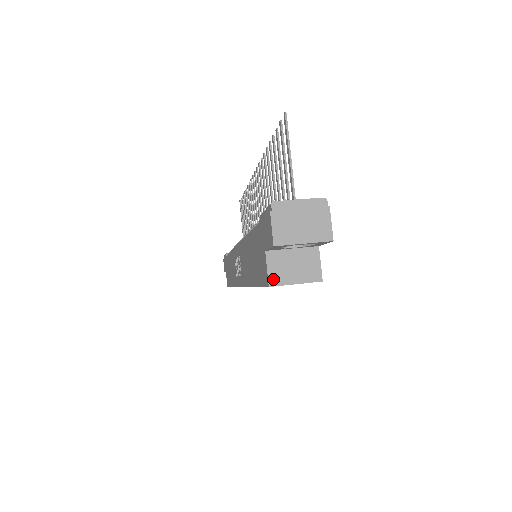
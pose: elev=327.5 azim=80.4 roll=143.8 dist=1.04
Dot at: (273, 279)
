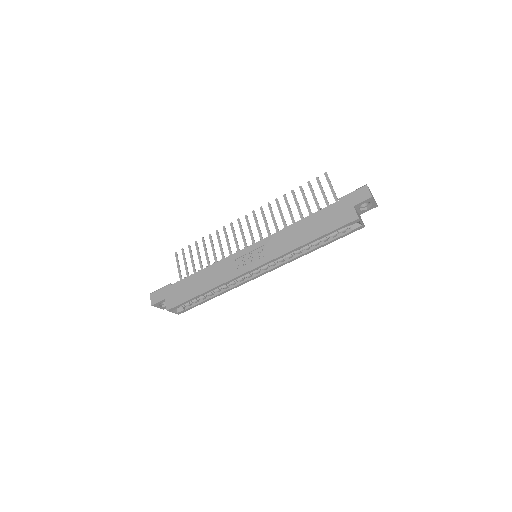
Dot at: (358, 217)
